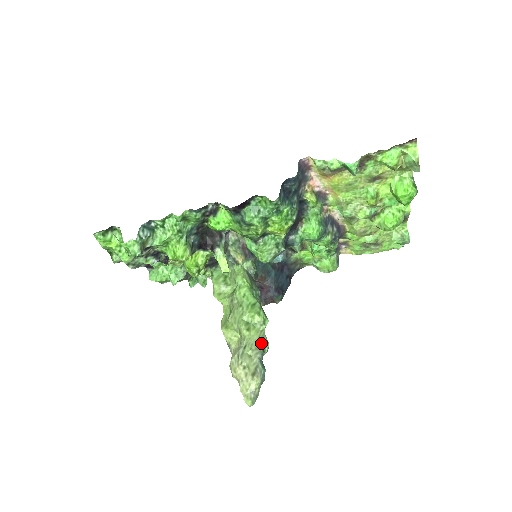
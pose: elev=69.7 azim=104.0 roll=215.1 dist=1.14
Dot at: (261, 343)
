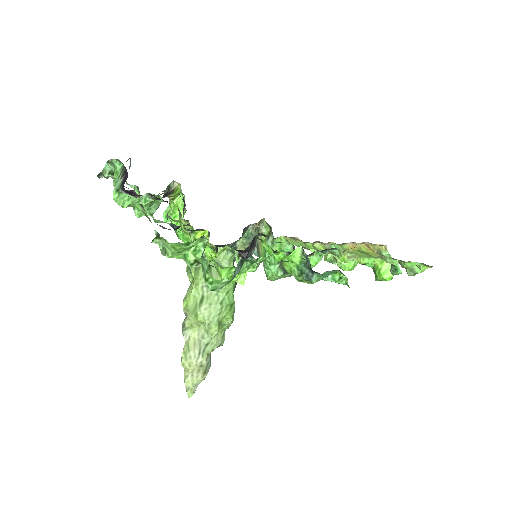
Dot at: (221, 344)
